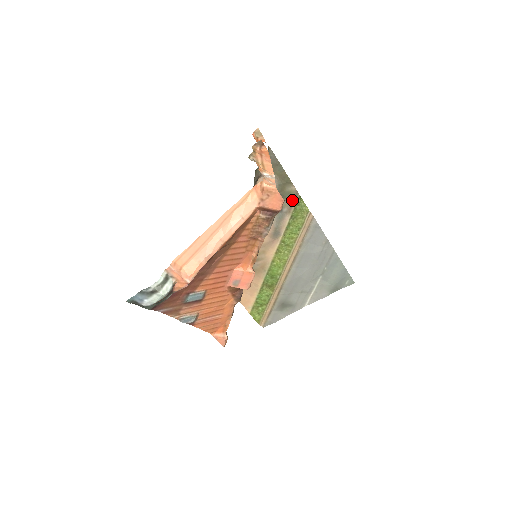
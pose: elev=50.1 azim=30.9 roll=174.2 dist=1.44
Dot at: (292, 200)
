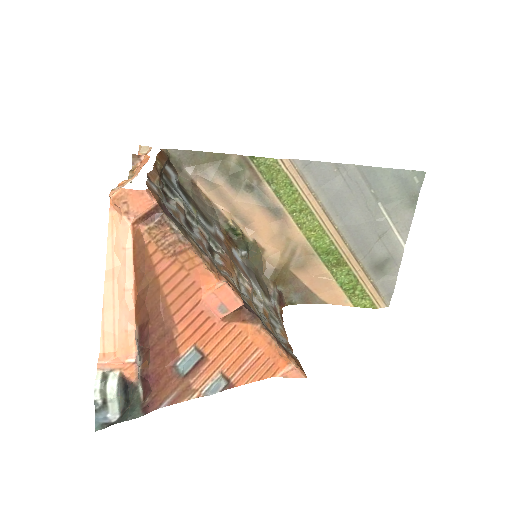
Dot at: (248, 168)
